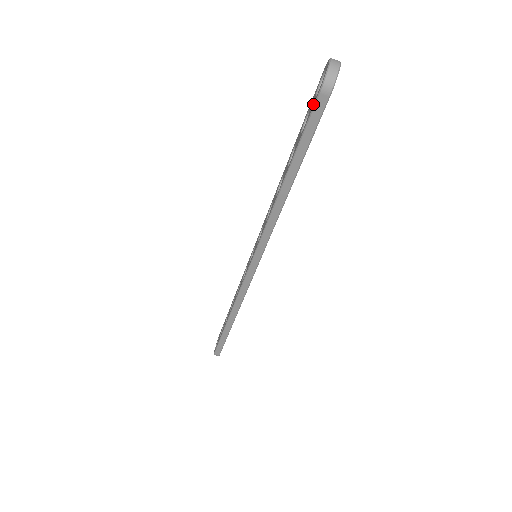
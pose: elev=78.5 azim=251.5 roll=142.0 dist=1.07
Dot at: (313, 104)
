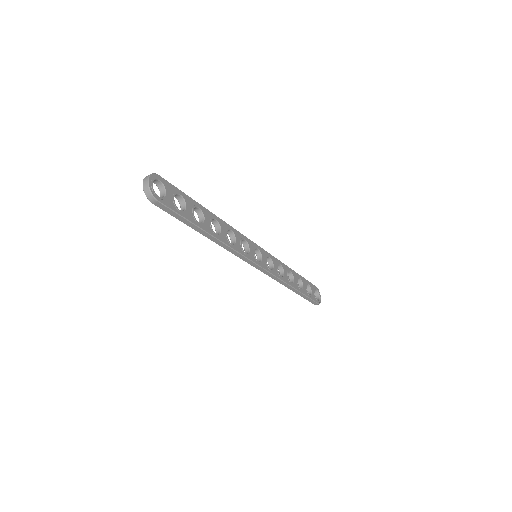
Dot at: occluded
